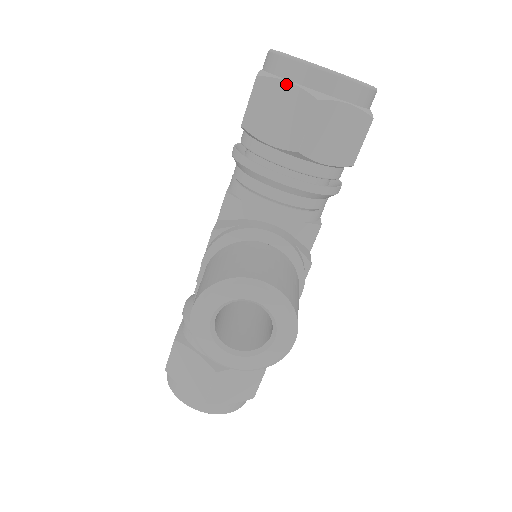
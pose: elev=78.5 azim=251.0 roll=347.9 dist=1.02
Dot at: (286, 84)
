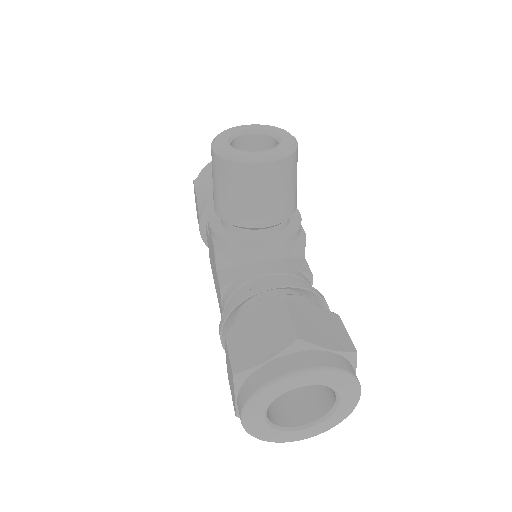
Dot at: (211, 168)
